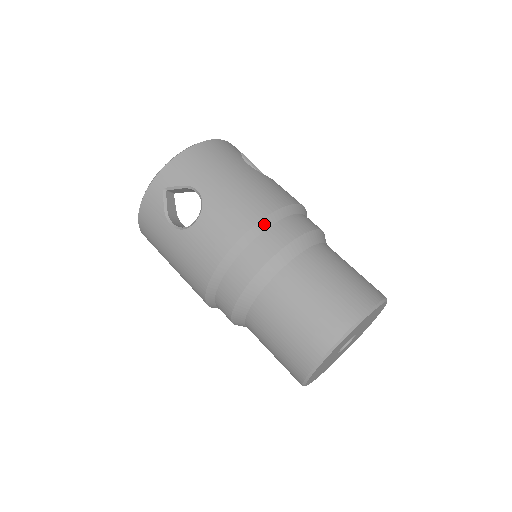
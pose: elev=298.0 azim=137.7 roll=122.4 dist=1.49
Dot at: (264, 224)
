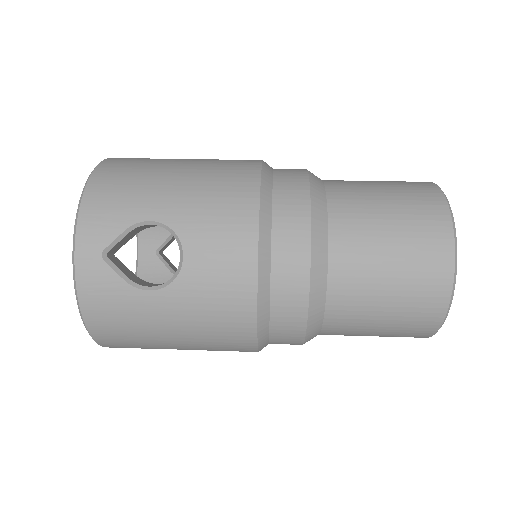
Dot at: (266, 196)
